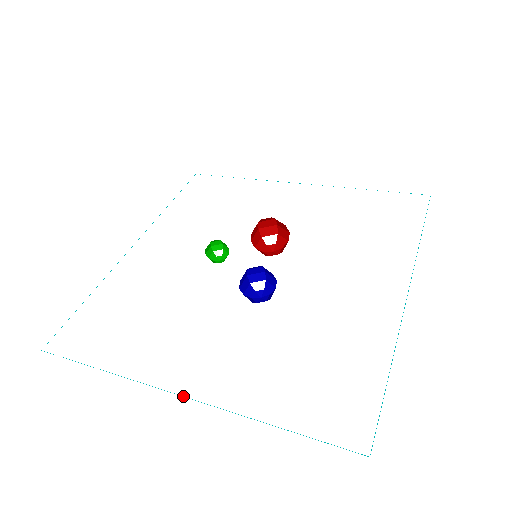
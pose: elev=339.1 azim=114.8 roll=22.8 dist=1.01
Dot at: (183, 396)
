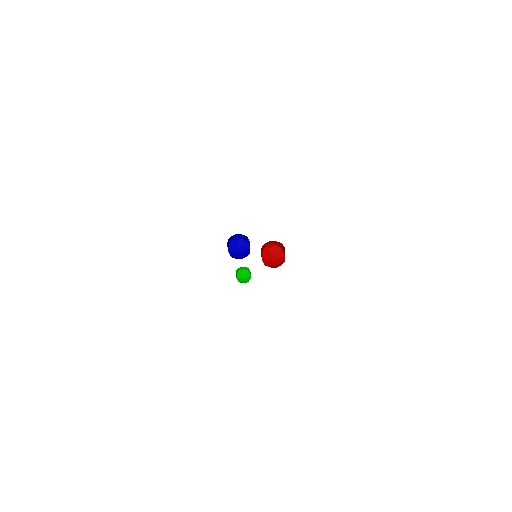
Dot at: occluded
